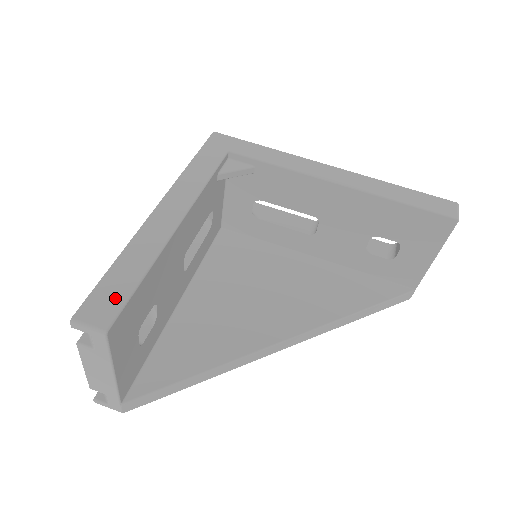
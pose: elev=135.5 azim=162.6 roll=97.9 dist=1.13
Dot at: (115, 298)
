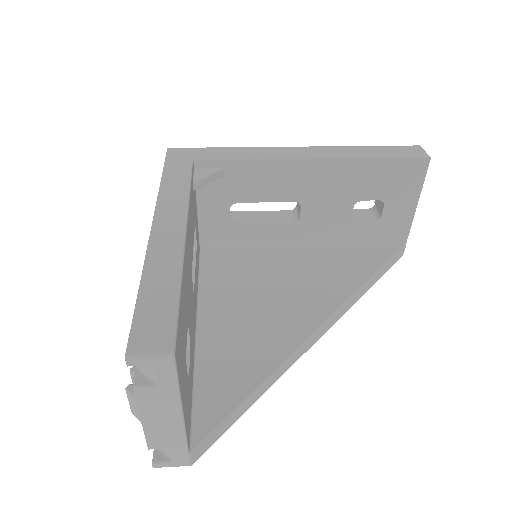
Dot at: (162, 318)
